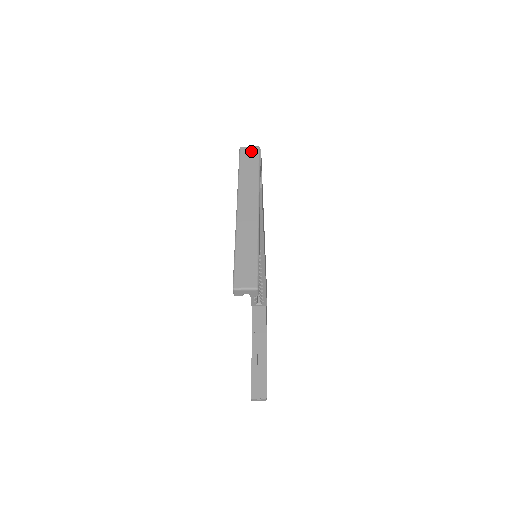
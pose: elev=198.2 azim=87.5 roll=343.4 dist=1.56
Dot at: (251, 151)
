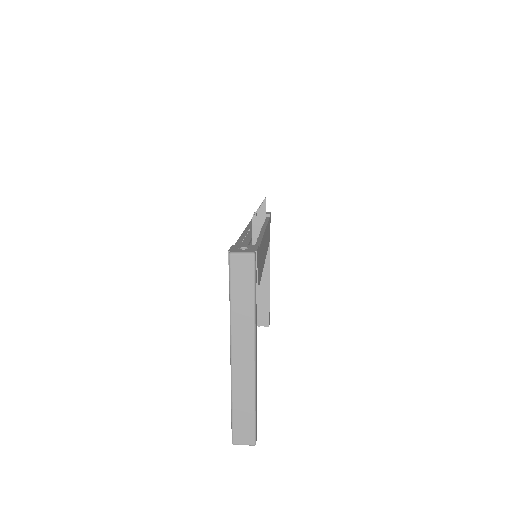
Dot at: (244, 263)
